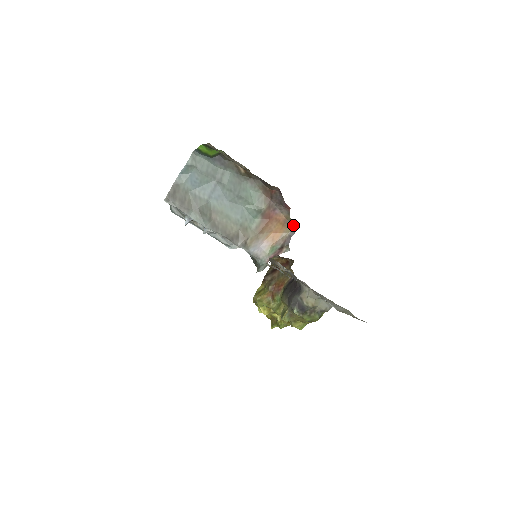
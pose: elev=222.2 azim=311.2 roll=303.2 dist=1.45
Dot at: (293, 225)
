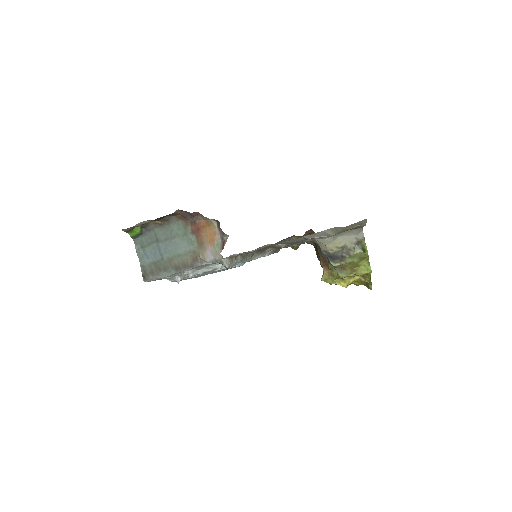
Dot at: (213, 219)
